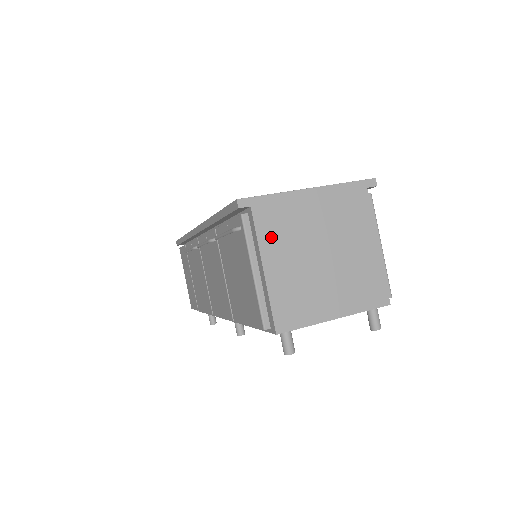
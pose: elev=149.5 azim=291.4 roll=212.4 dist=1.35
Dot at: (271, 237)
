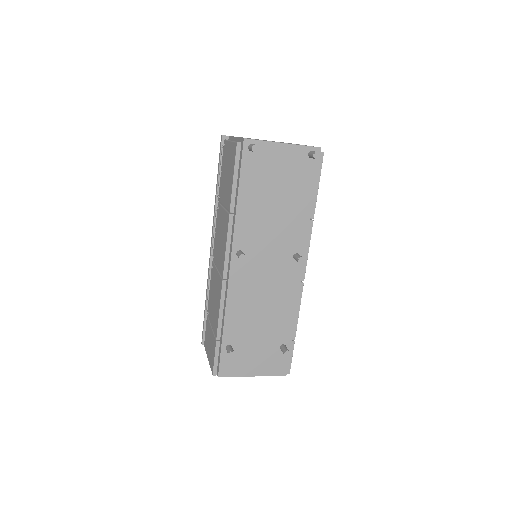
Dot at: occluded
